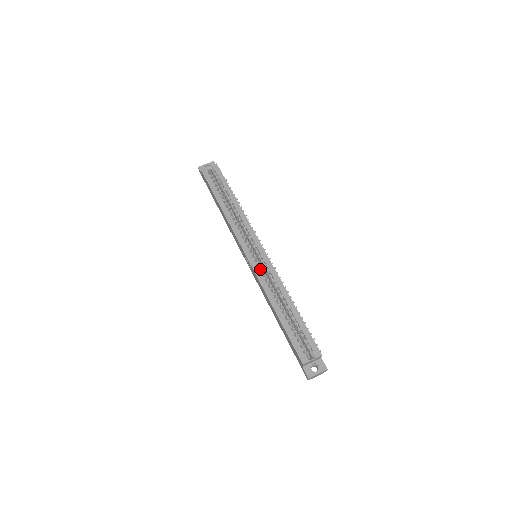
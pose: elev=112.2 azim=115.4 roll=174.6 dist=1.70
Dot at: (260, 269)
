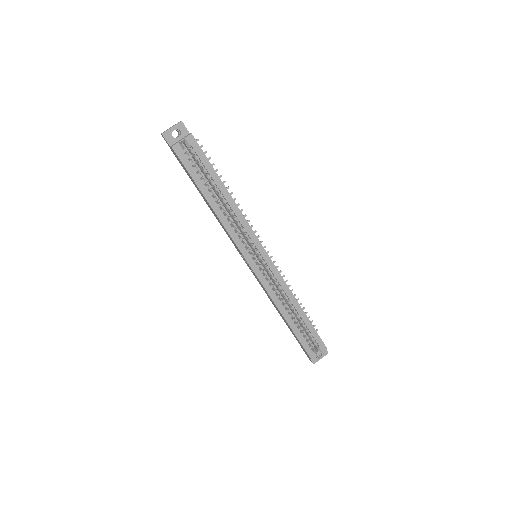
Dot at: occluded
